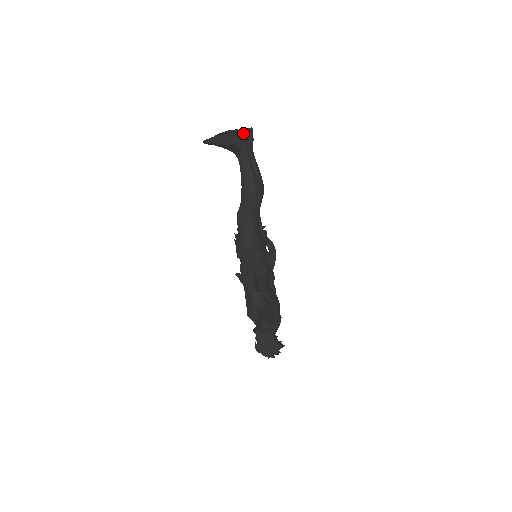
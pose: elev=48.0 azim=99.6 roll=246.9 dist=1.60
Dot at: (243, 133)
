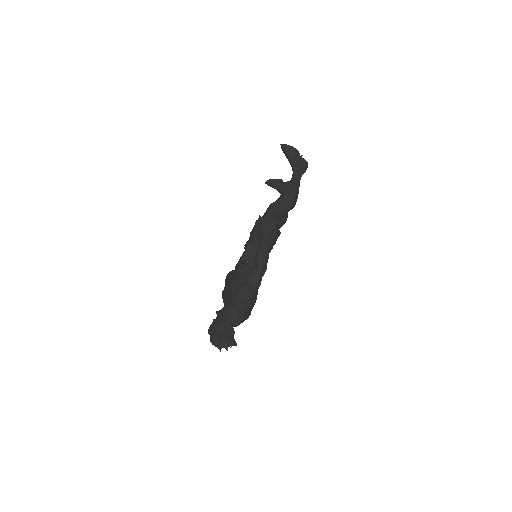
Dot at: (306, 162)
